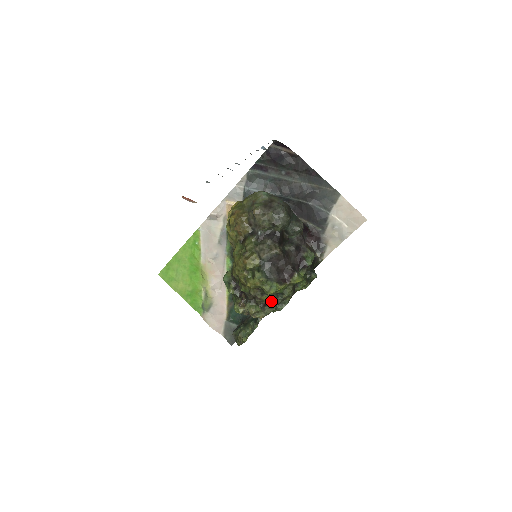
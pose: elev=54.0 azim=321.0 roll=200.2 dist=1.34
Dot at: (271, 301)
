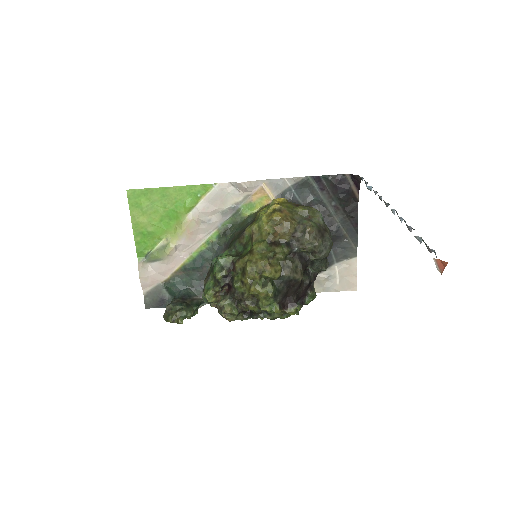
Dot at: (250, 311)
